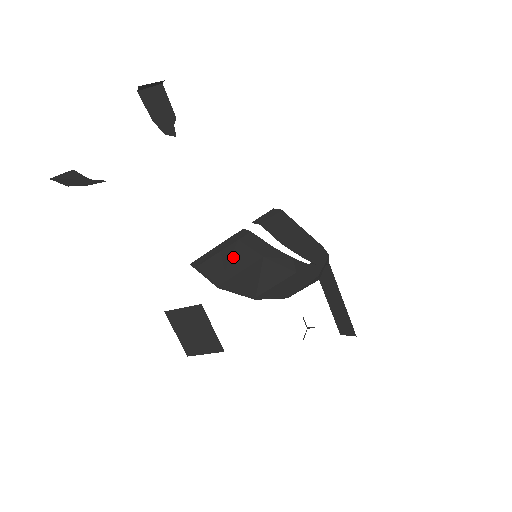
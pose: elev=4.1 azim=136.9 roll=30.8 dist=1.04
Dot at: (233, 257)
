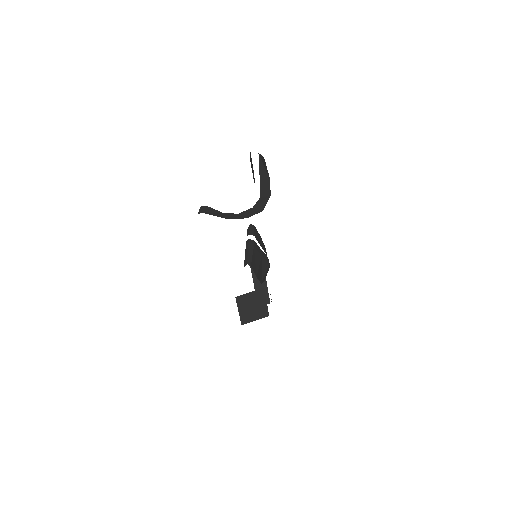
Dot at: (255, 257)
